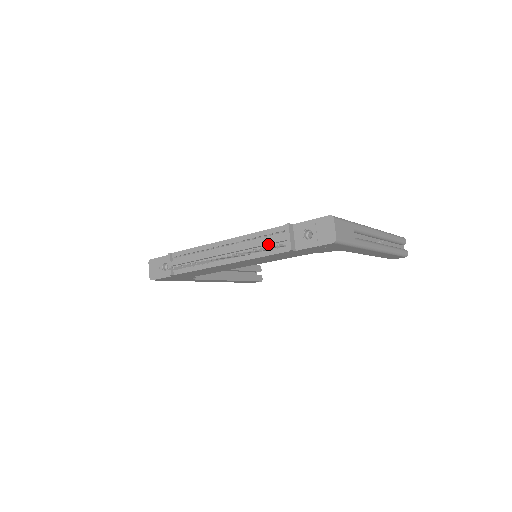
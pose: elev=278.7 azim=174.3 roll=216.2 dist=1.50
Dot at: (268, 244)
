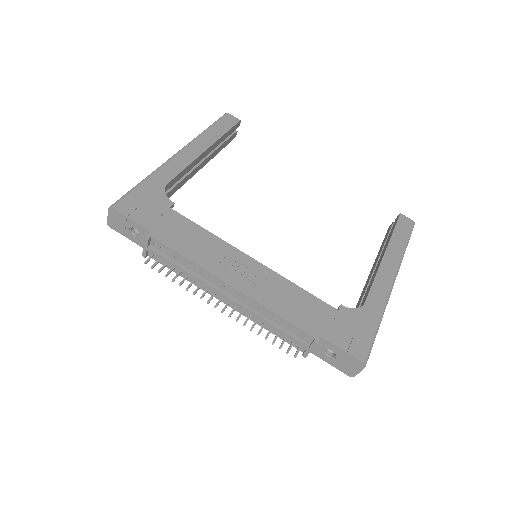
Dot at: (283, 334)
